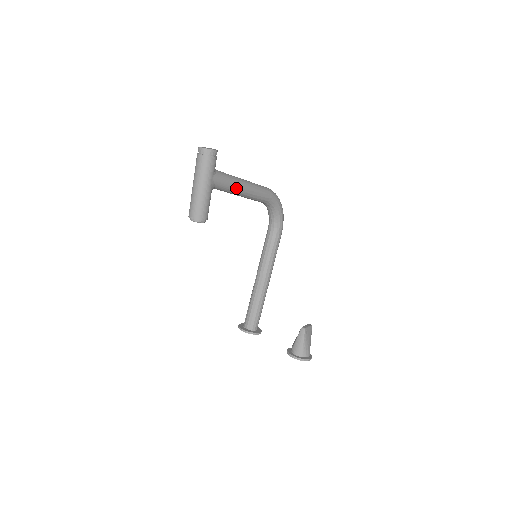
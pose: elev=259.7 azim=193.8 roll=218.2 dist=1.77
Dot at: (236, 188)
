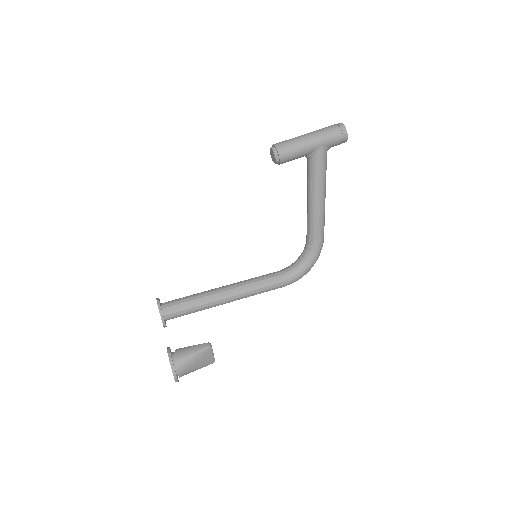
Dot at: (318, 186)
